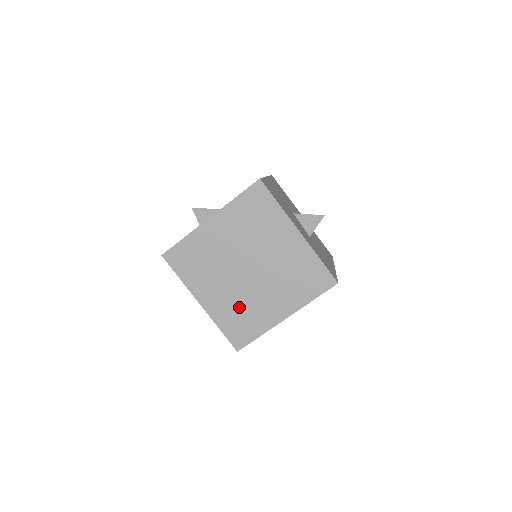
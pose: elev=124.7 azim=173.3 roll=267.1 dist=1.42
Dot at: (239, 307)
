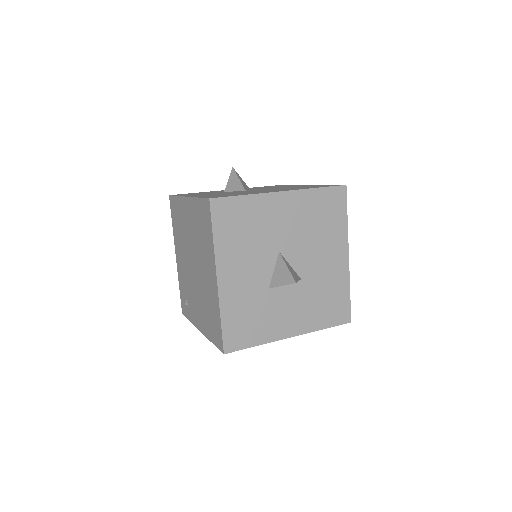
Dot at: (187, 286)
